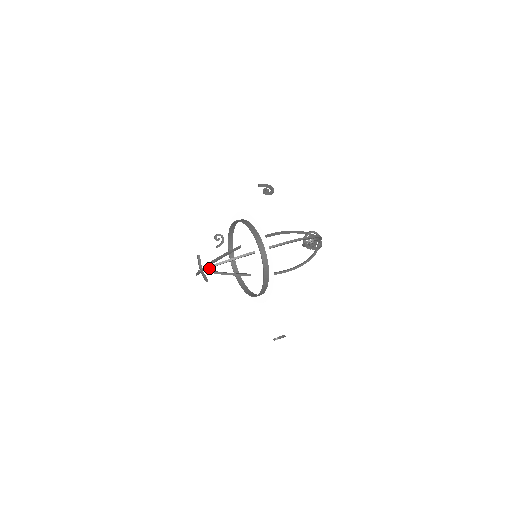
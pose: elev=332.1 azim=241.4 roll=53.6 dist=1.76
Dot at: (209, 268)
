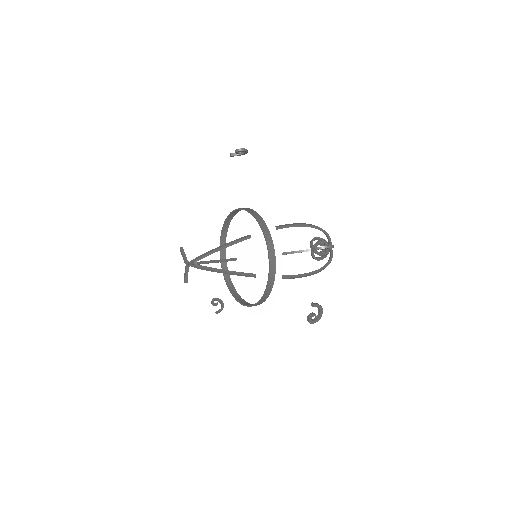
Dot at: occluded
